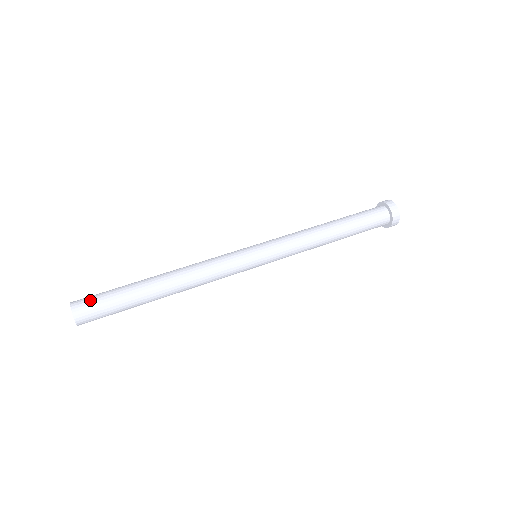
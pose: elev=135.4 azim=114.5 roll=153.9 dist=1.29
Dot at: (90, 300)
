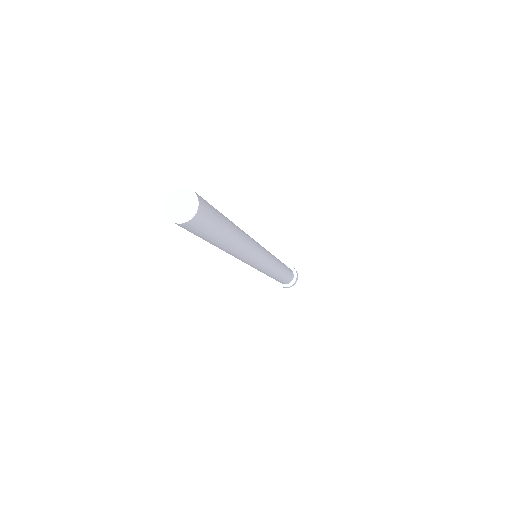
Dot at: occluded
